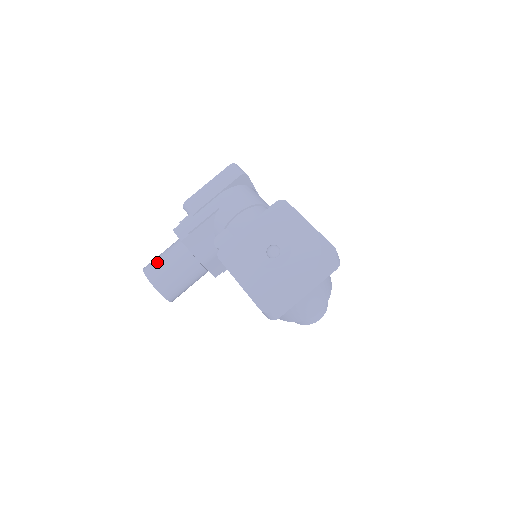
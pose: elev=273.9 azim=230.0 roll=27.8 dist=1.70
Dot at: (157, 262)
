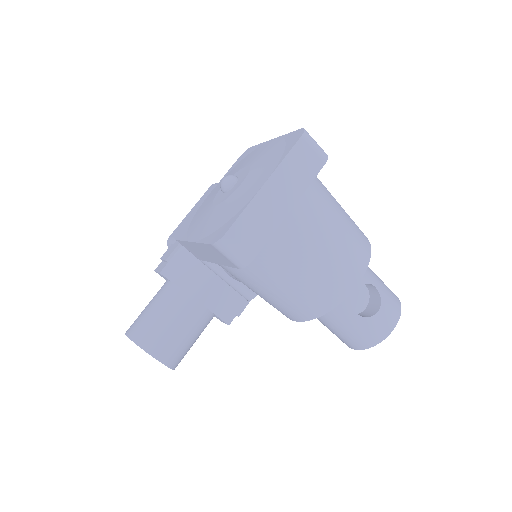
Dot at: occluded
